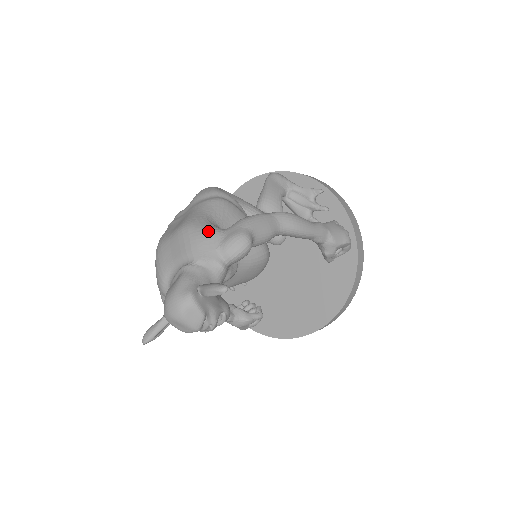
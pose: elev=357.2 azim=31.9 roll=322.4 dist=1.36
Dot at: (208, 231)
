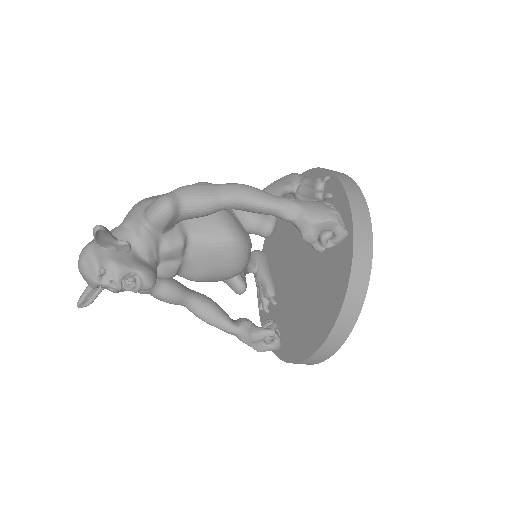
Dot at: (146, 200)
